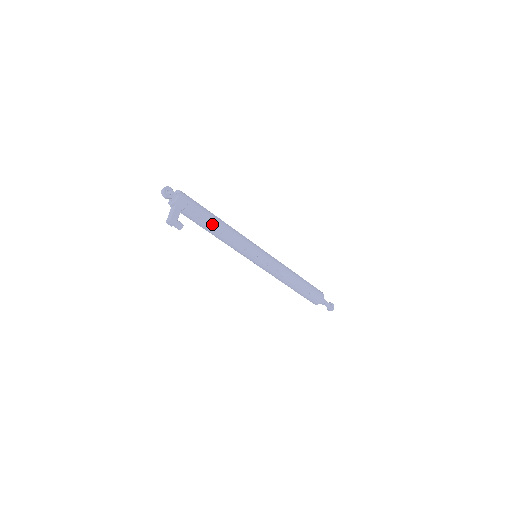
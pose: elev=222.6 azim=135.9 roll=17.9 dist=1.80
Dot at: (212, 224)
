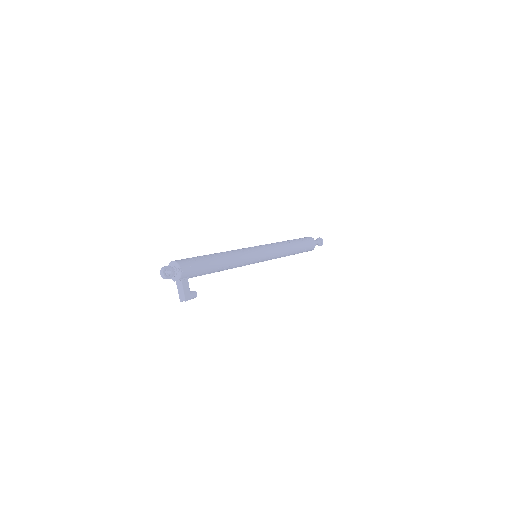
Dot at: (217, 268)
